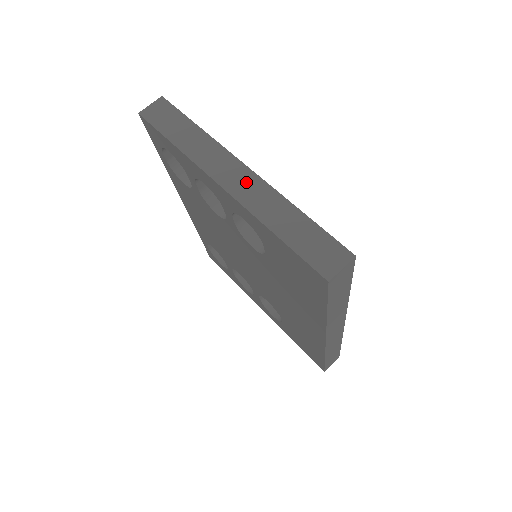
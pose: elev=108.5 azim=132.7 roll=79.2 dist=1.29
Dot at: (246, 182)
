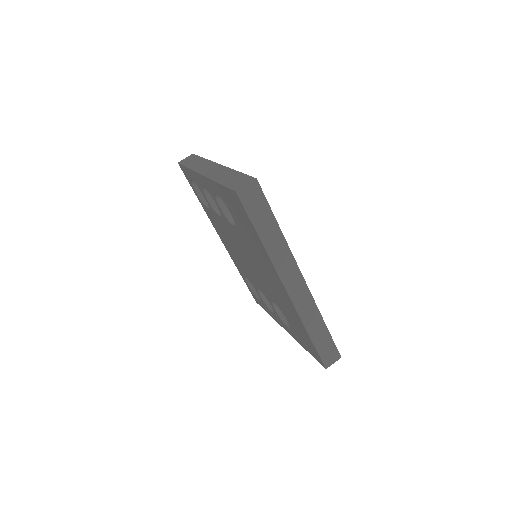
Dot at: (215, 169)
